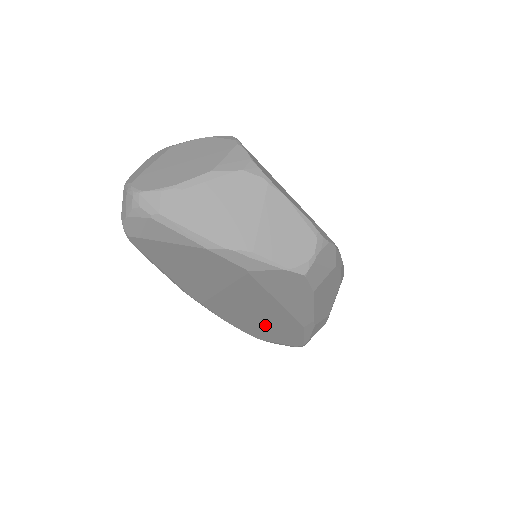
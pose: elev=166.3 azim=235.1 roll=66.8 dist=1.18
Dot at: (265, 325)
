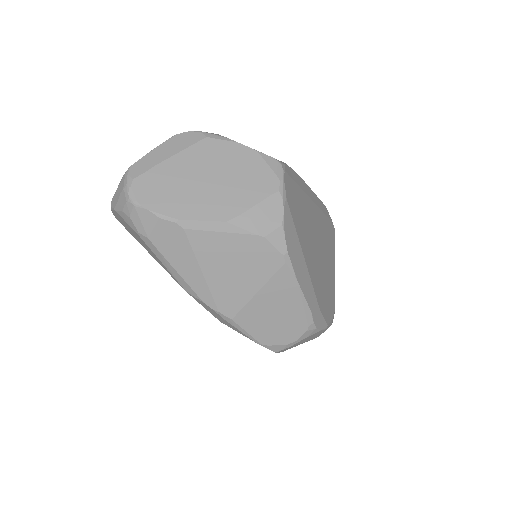
Dot at: occluded
